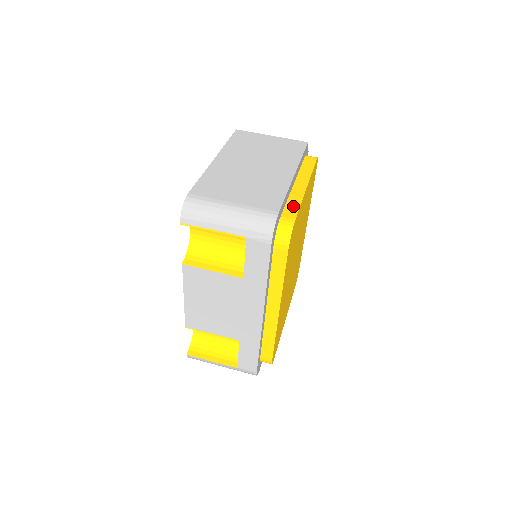
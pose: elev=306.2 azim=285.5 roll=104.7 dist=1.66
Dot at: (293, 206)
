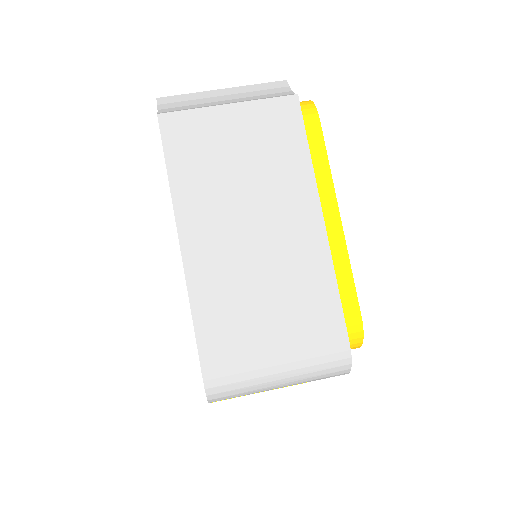
Dot at: (344, 284)
